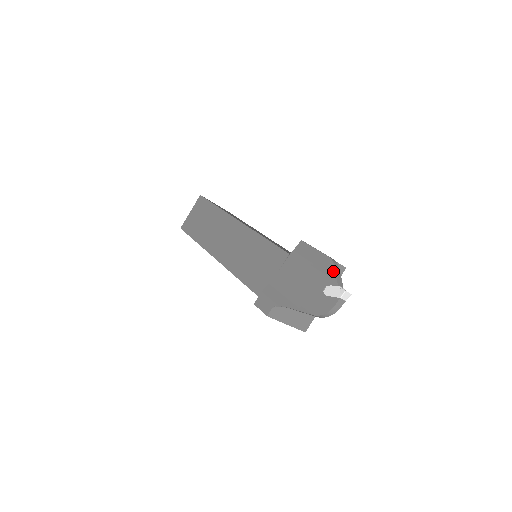
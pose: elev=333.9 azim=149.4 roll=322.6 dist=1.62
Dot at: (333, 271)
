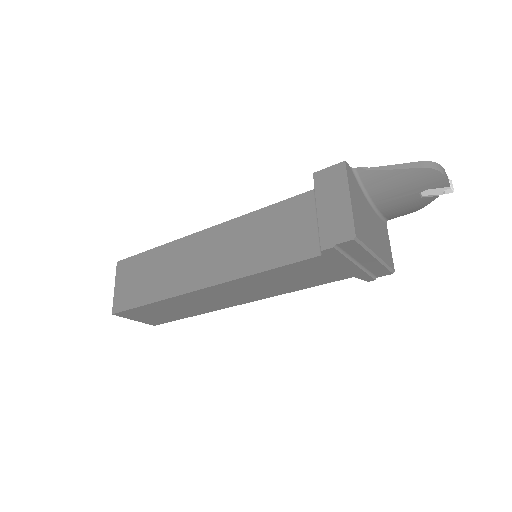
Dot at: occluded
